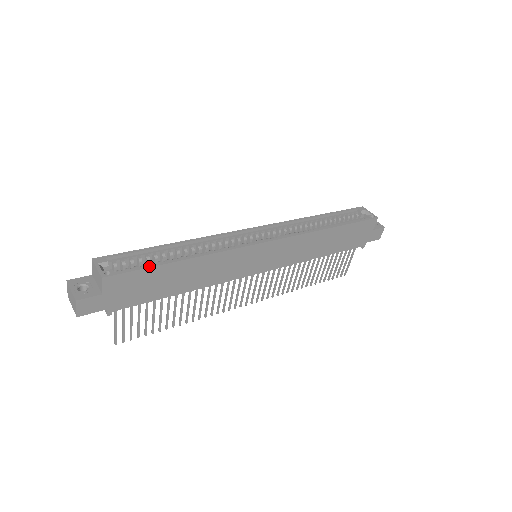
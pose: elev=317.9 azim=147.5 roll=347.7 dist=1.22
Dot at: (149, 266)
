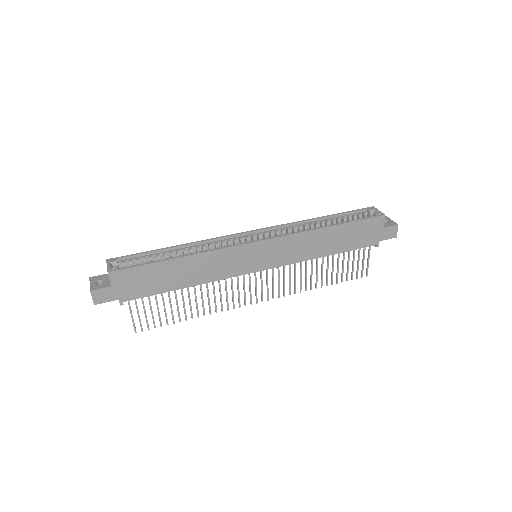
Dot at: (147, 263)
